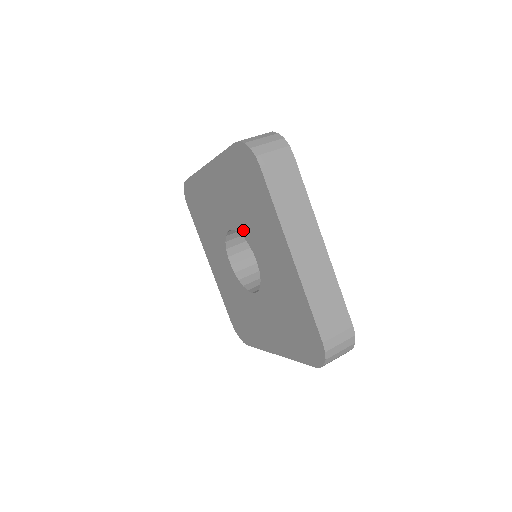
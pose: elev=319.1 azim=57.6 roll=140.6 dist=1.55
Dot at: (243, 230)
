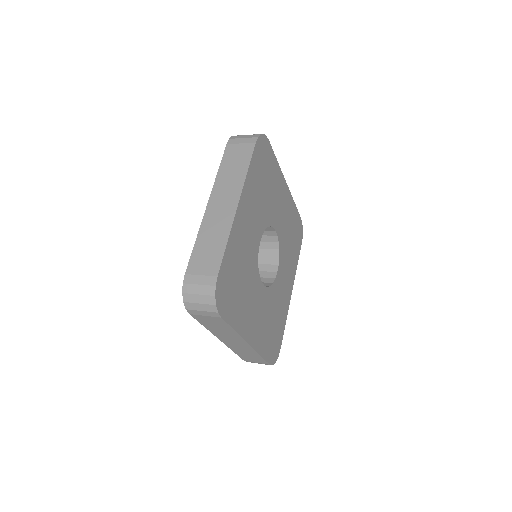
Dot at: occluded
